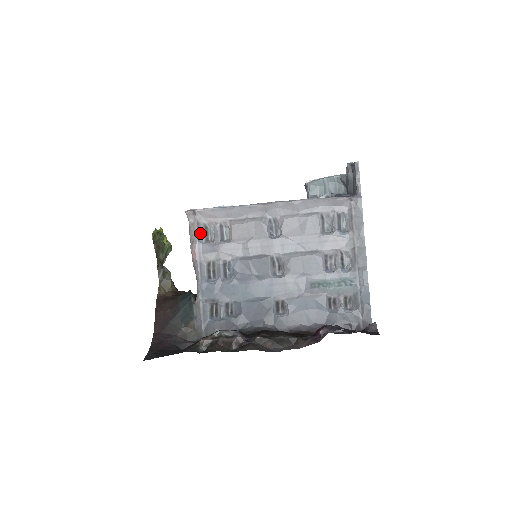
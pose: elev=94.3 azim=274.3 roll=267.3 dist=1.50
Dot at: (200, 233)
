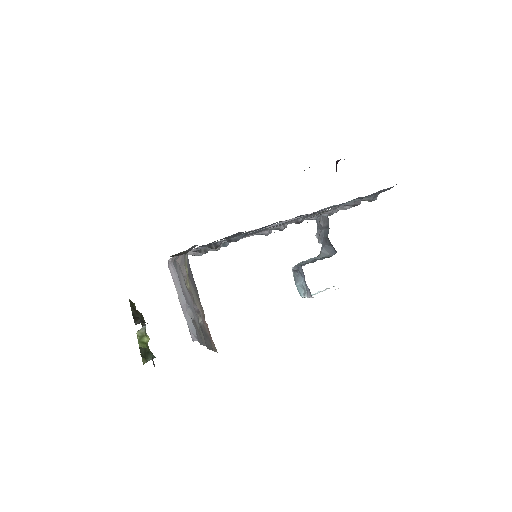
Dot at: occluded
